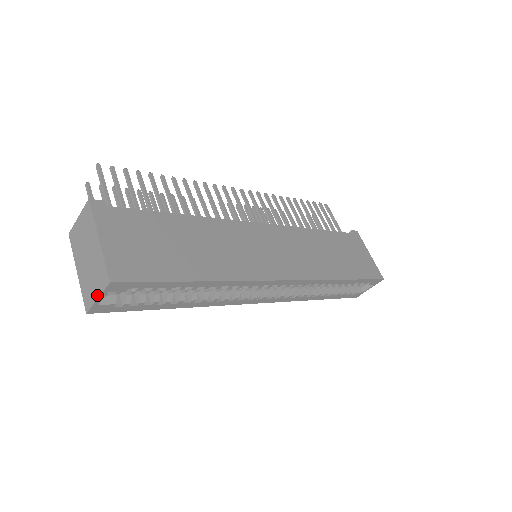
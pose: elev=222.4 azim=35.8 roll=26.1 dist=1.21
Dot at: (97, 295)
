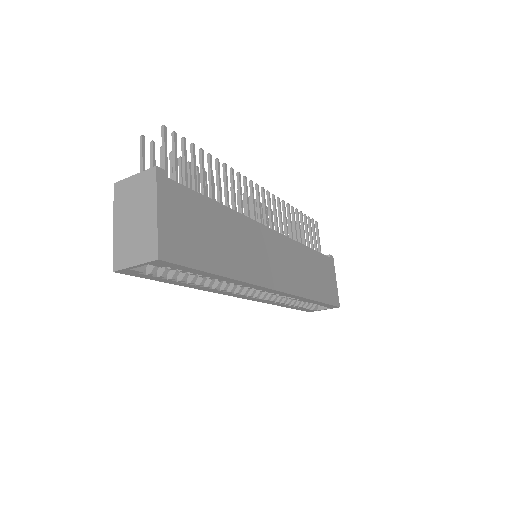
Dot at: (136, 262)
